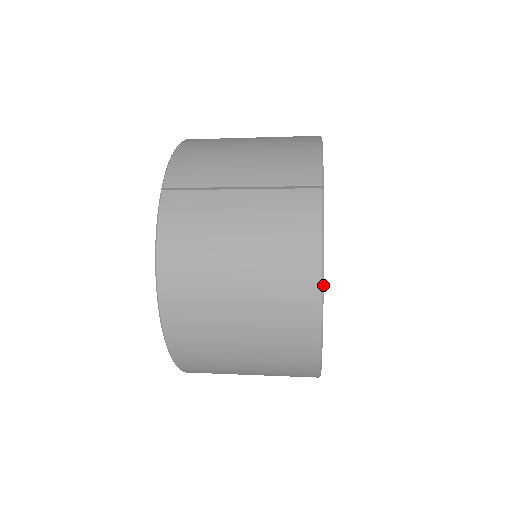
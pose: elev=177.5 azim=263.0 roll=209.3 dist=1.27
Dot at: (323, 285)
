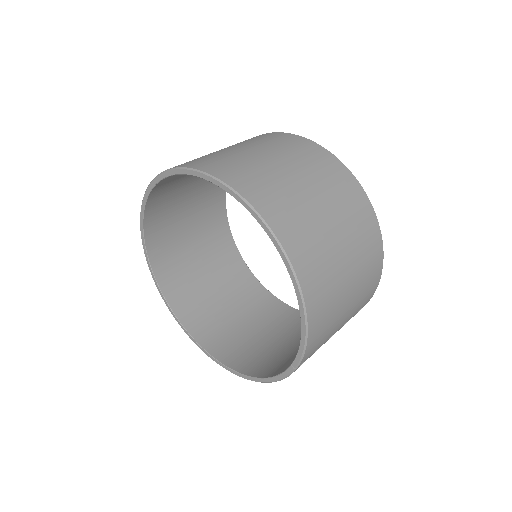
Dot at: occluded
